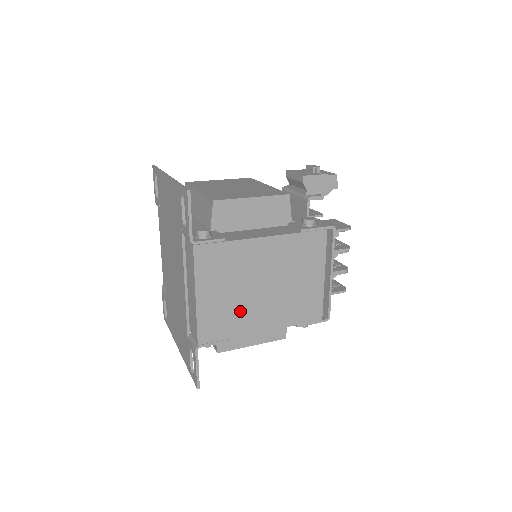
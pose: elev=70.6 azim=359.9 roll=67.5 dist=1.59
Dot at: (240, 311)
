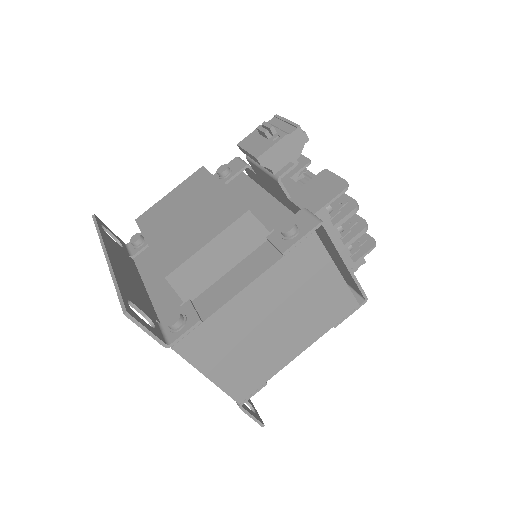
Dot at: (263, 357)
